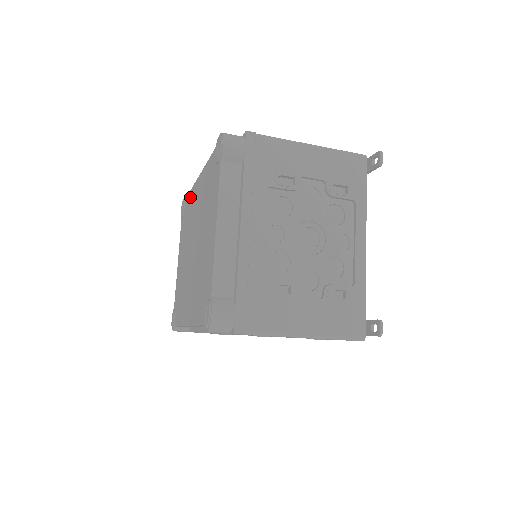
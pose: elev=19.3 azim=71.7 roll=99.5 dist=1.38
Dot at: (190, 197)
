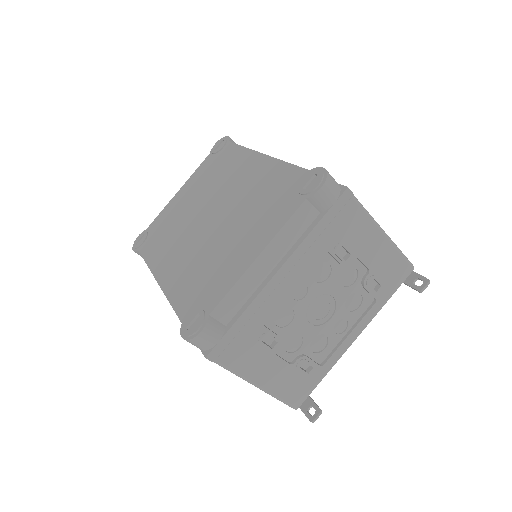
Dot at: (237, 153)
